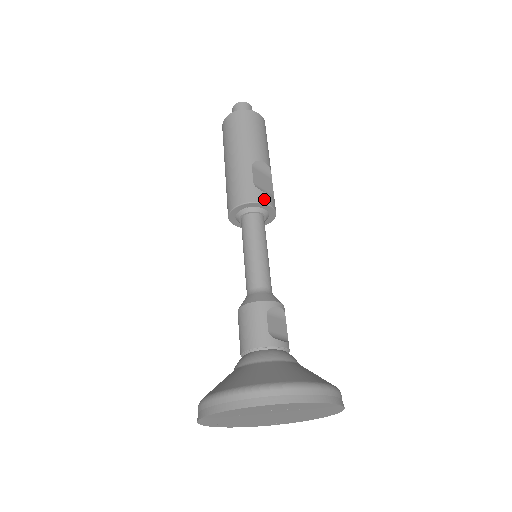
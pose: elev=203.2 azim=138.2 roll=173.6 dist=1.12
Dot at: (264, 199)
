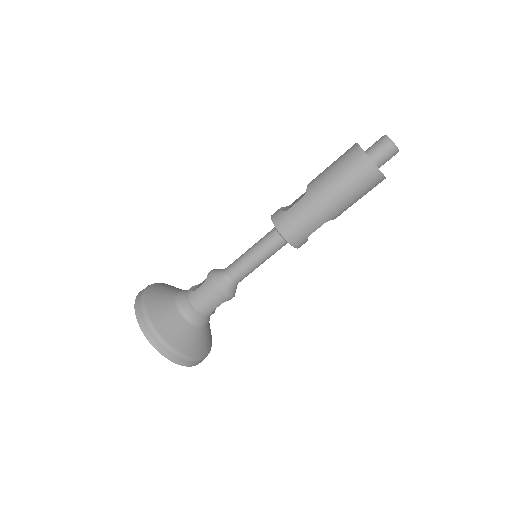
Dot at: occluded
